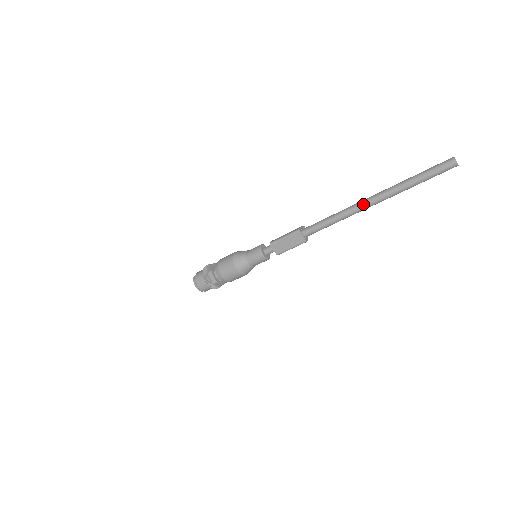
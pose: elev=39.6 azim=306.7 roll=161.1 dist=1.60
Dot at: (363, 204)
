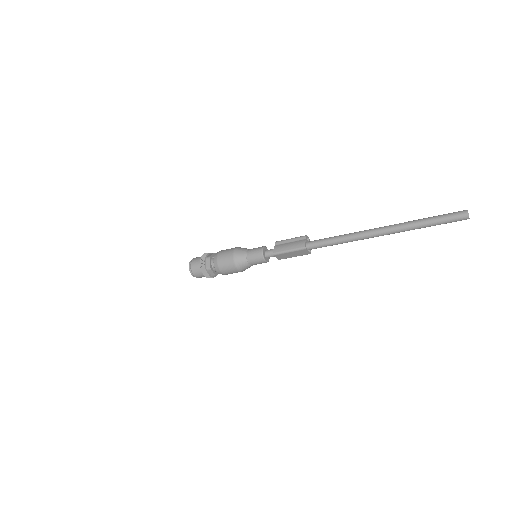
Dot at: (372, 236)
